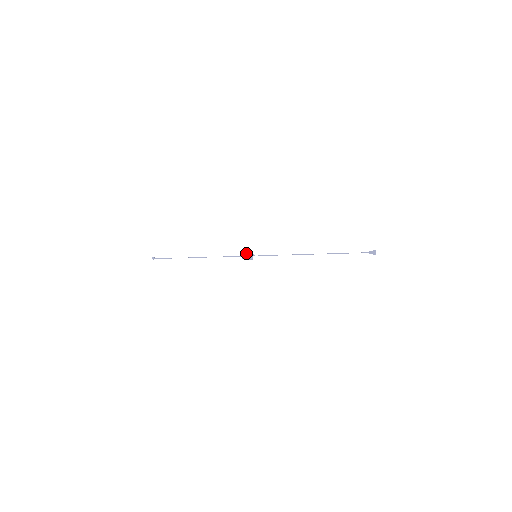
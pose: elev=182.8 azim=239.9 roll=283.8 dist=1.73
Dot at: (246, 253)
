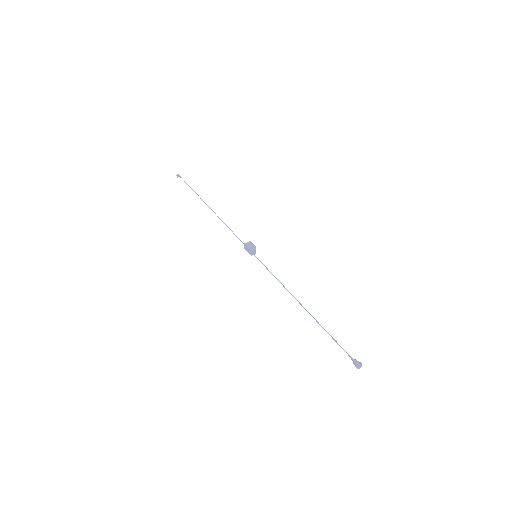
Dot at: (247, 246)
